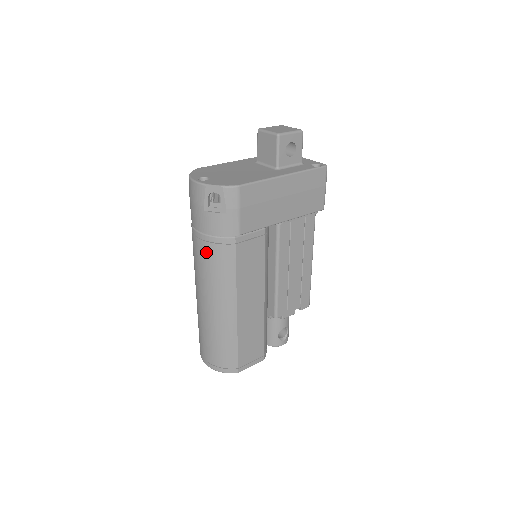
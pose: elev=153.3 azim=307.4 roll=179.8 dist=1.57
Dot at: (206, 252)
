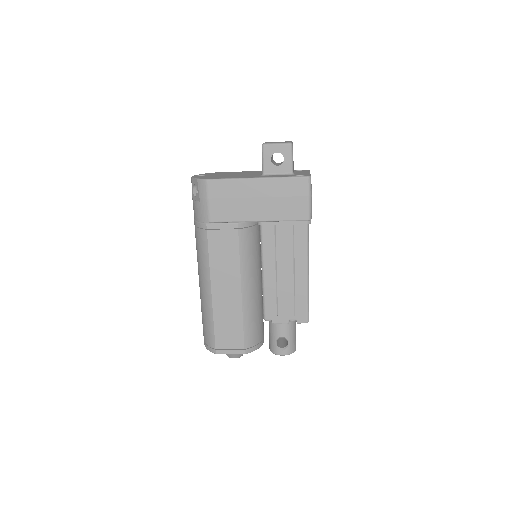
Dot at: (195, 235)
